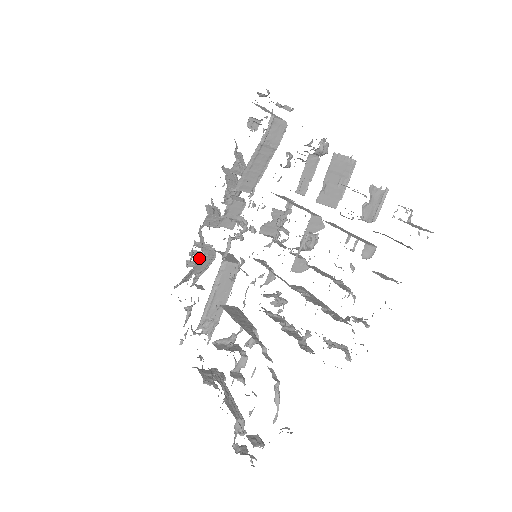
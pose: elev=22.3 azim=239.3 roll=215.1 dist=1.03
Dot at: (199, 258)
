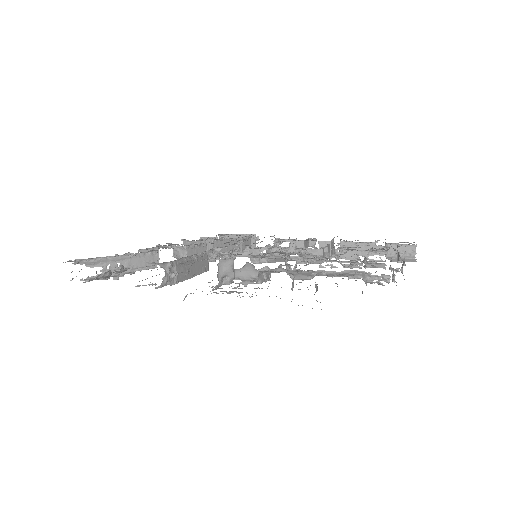
Dot at: (152, 251)
